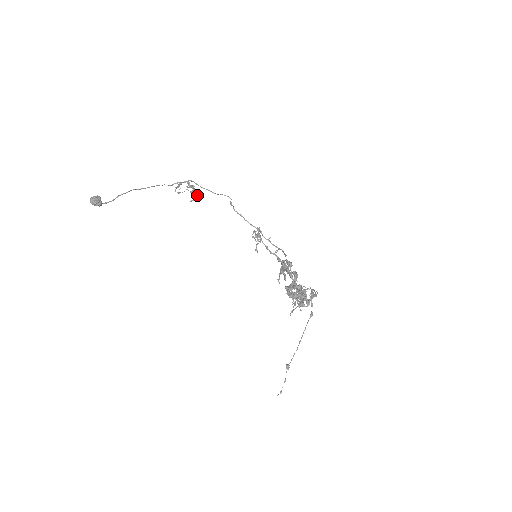
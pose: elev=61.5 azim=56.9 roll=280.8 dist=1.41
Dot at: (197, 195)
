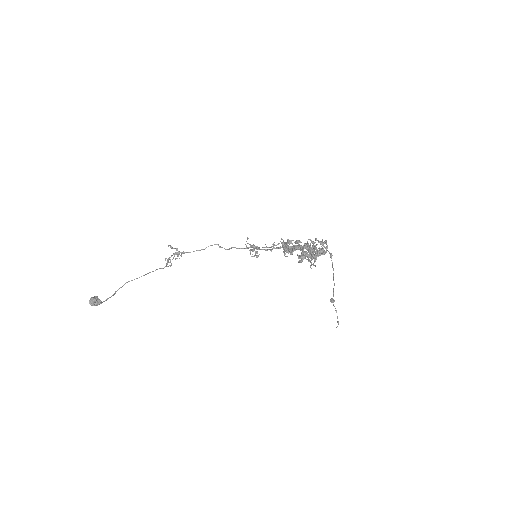
Dot at: (182, 252)
